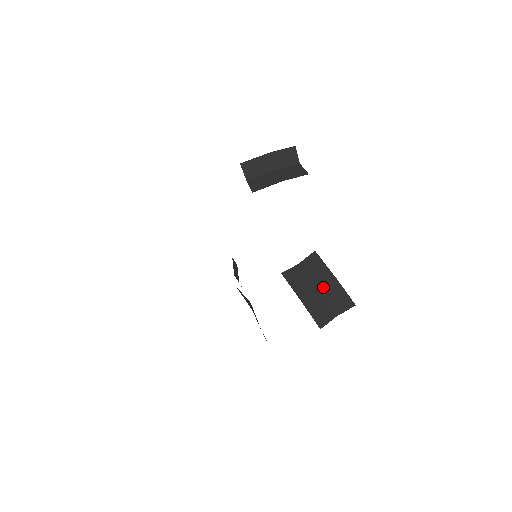
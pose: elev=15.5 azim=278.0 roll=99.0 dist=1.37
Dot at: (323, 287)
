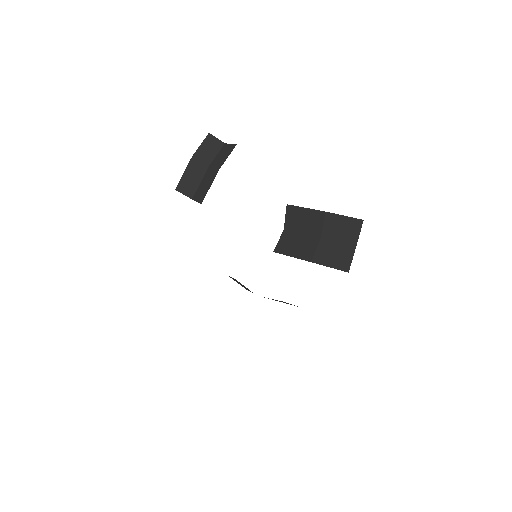
Dot at: (320, 231)
